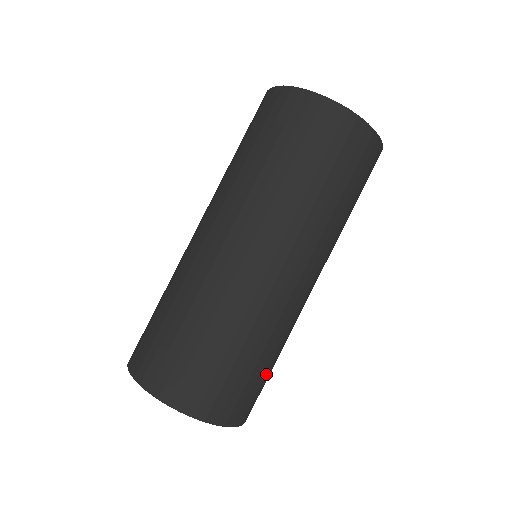
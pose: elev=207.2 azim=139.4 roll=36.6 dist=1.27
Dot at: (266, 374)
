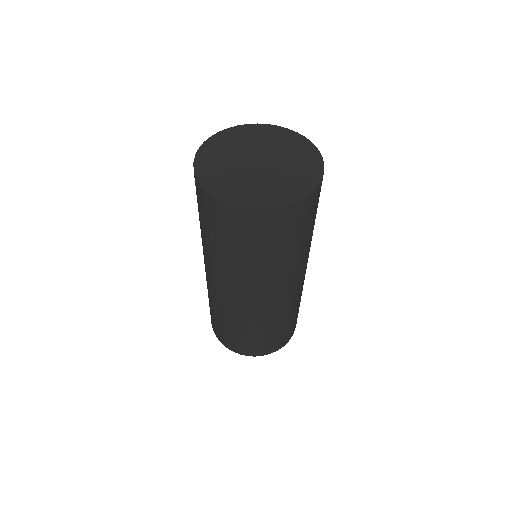
Dot at: (275, 334)
